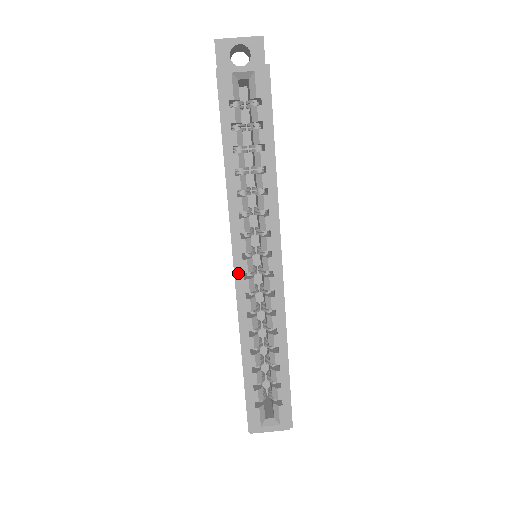
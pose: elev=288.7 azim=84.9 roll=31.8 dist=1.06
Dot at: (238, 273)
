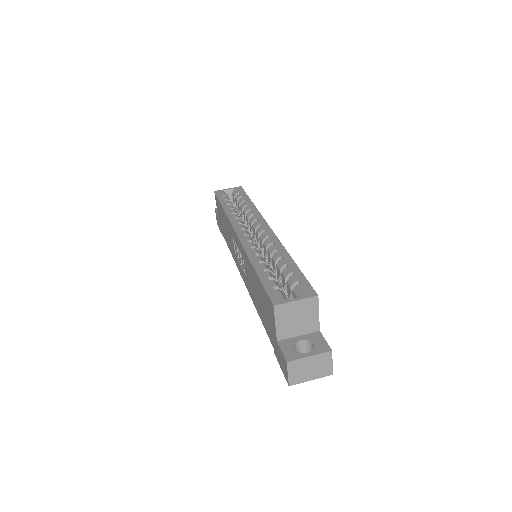
Dot at: (240, 235)
